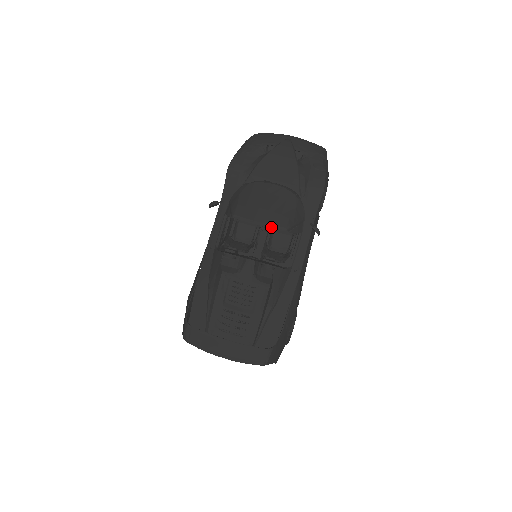
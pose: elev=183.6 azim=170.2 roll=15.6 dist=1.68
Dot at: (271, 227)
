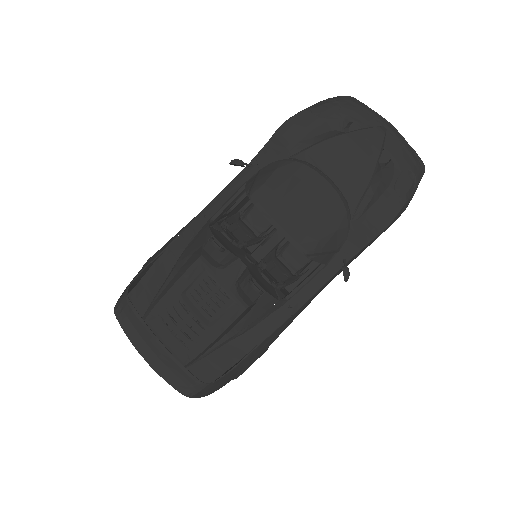
Dot at: (289, 239)
